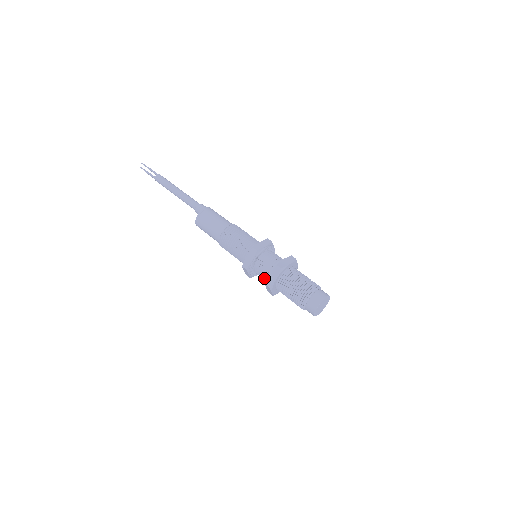
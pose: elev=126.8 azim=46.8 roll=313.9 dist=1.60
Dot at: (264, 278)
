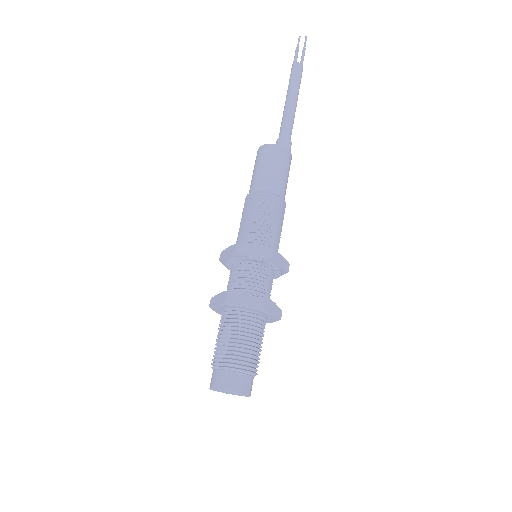
Dot at: (232, 283)
